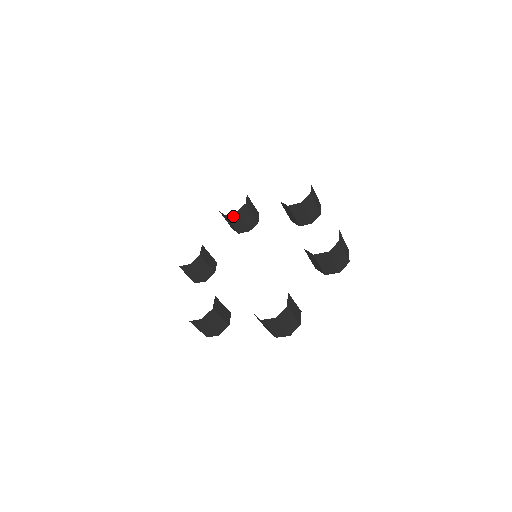
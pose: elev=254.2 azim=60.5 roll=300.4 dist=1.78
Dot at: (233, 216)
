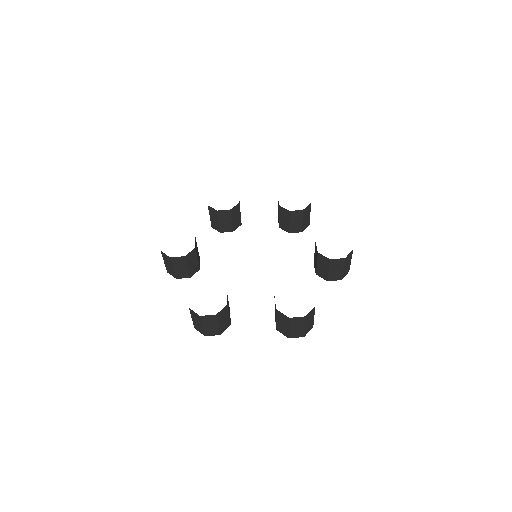
Dot at: (225, 213)
